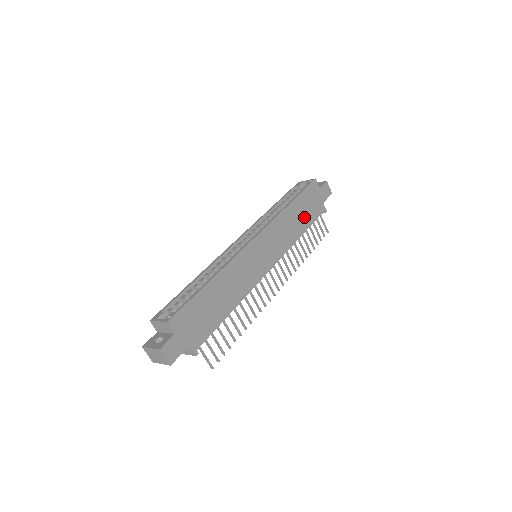
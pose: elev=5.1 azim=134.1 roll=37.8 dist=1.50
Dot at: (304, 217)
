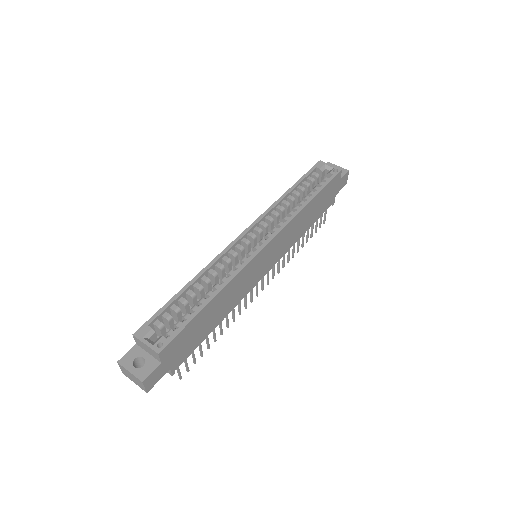
Dot at: (314, 214)
